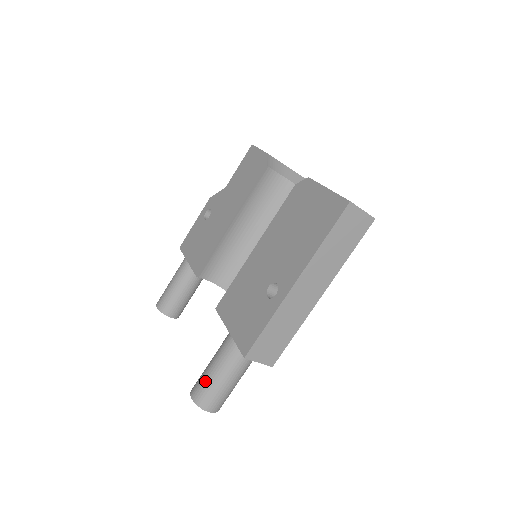
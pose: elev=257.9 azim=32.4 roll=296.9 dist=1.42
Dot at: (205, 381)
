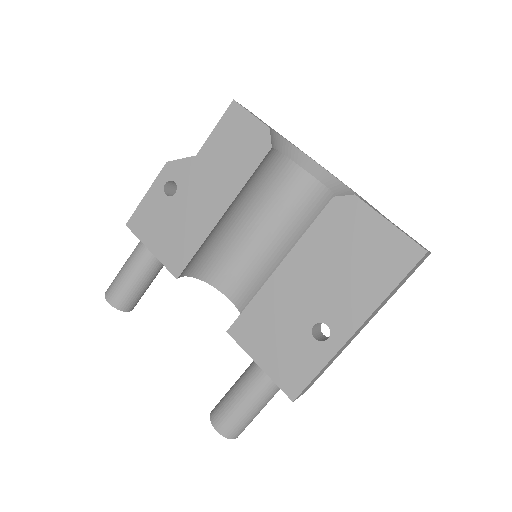
Dot at: (234, 416)
